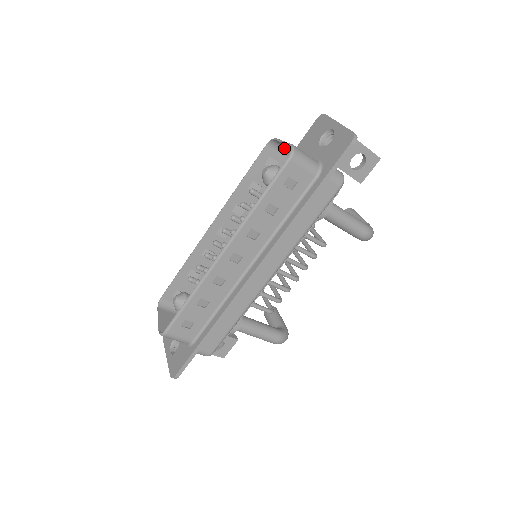
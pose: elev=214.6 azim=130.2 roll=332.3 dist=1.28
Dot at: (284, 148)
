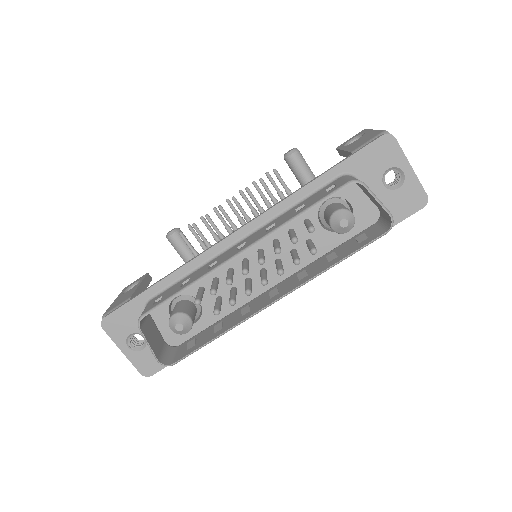
Dot at: occluded
